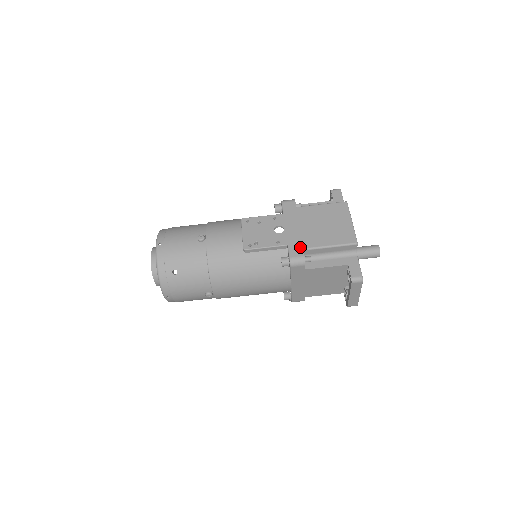
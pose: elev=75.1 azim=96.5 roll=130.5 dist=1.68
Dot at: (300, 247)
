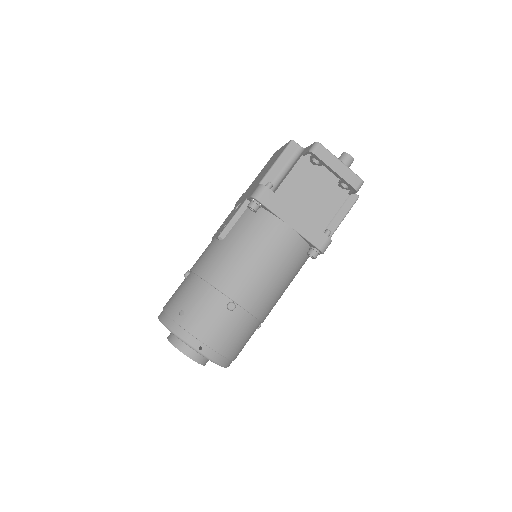
Dot at: (255, 188)
